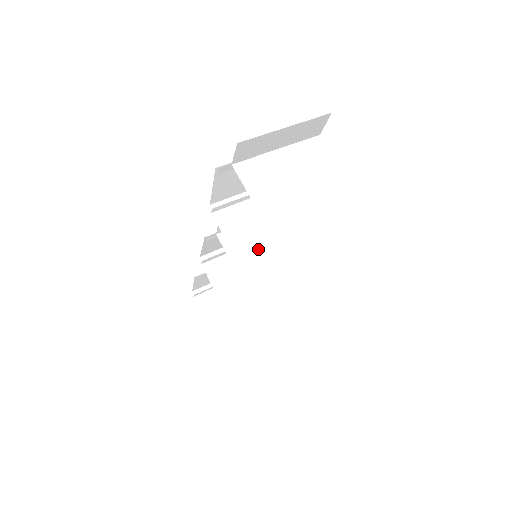
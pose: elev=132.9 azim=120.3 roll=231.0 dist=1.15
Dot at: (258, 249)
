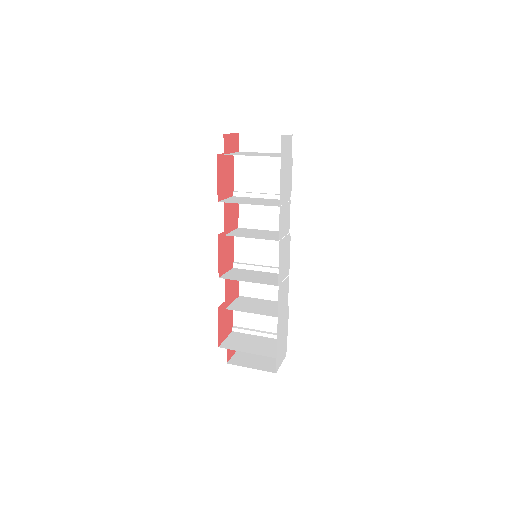
Dot at: (234, 202)
